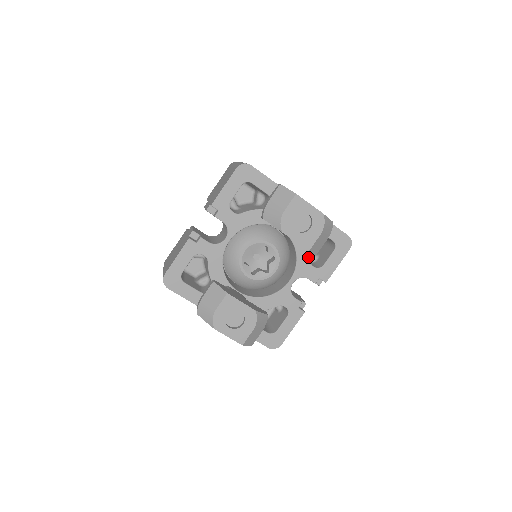
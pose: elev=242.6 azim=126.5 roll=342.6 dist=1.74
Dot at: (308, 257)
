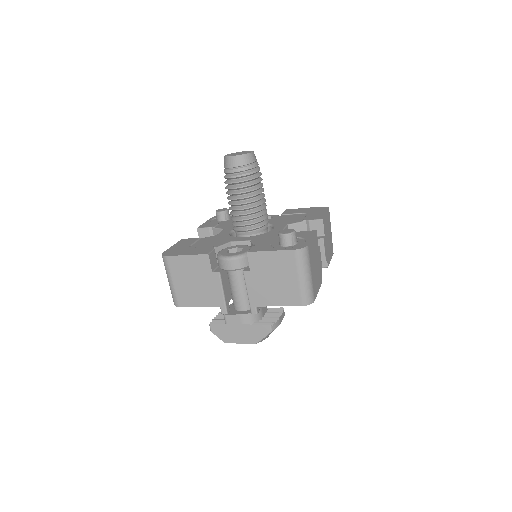
Dot at: occluded
